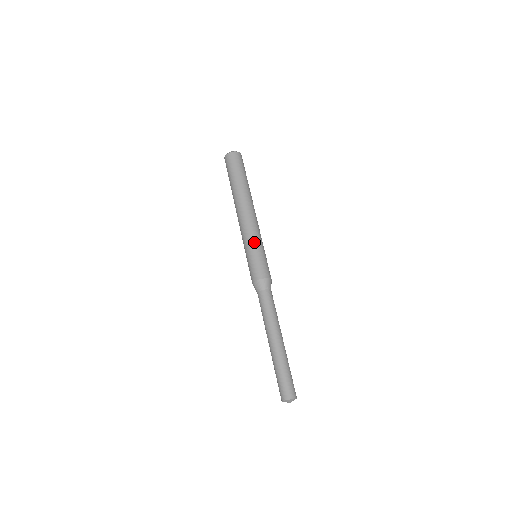
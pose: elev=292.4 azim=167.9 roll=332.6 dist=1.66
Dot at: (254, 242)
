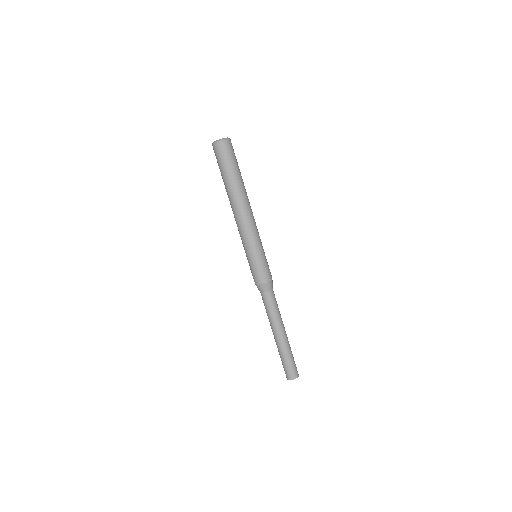
Dot at: (255, 247)
